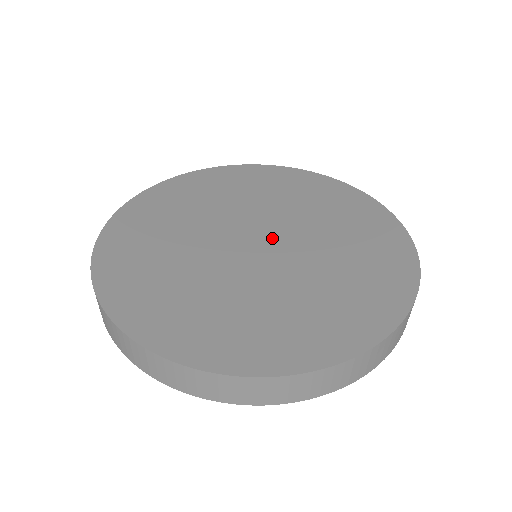
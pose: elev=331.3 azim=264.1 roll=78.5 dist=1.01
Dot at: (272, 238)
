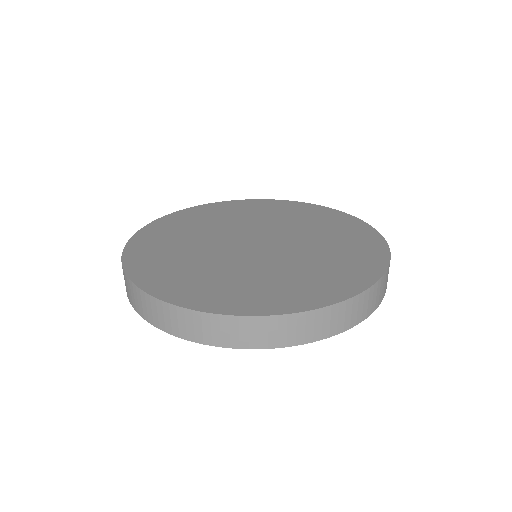
Dot at: (268, 244)
